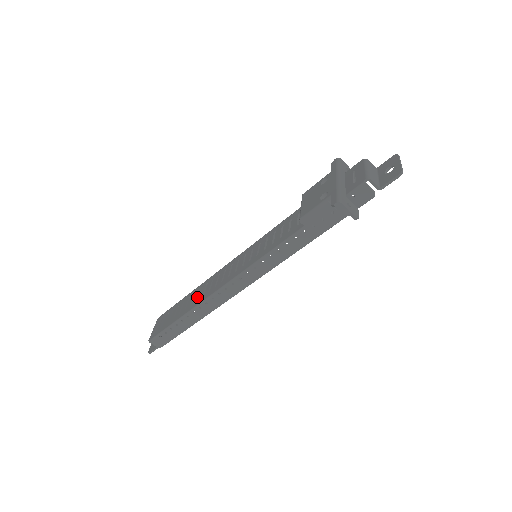
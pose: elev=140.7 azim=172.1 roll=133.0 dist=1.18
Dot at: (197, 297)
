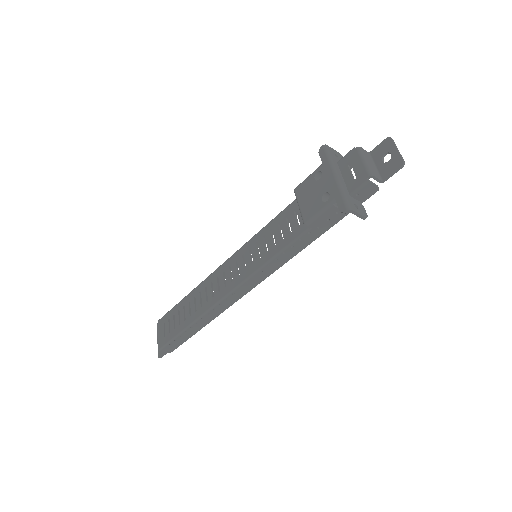
Dot at: (200, 302)
